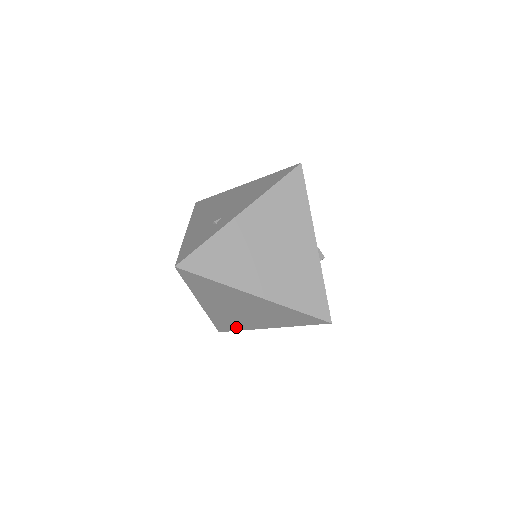
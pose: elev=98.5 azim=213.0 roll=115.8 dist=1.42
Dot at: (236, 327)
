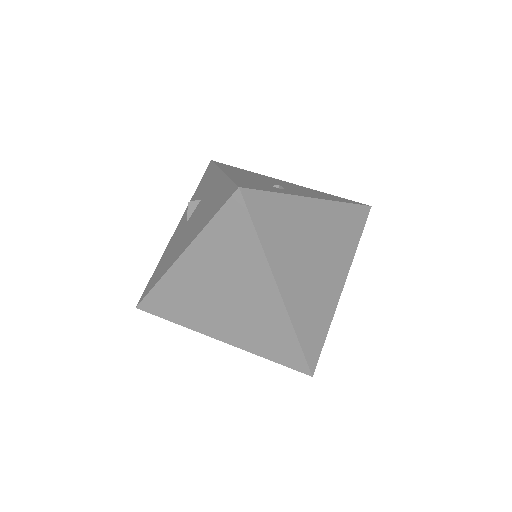
Dot at: (174, 314)
